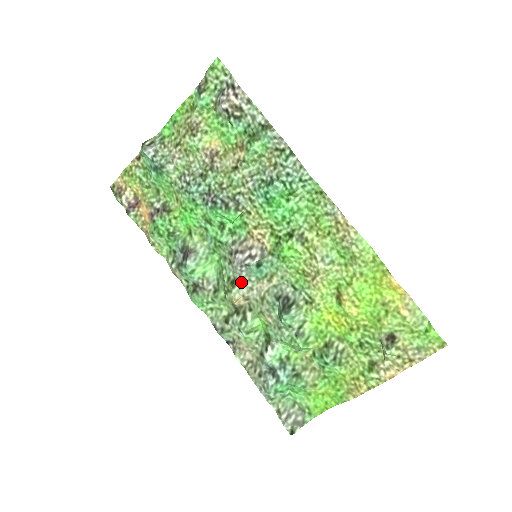
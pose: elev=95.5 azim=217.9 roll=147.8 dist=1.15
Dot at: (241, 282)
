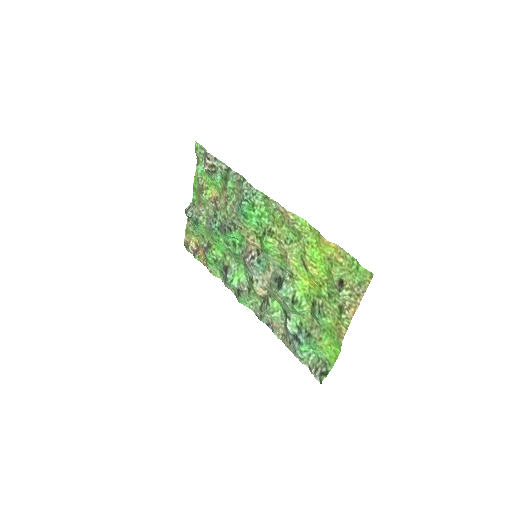
Dot at: (256, 278)
